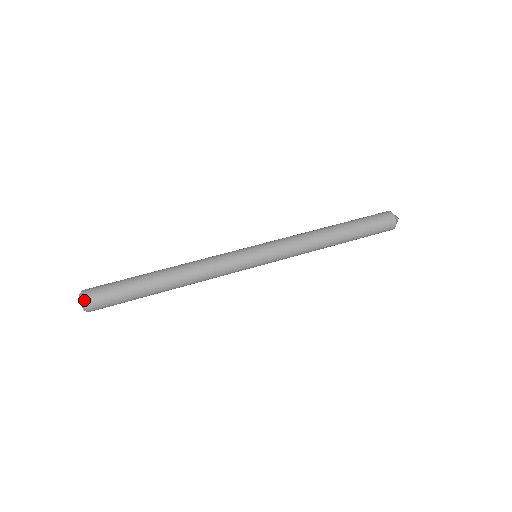
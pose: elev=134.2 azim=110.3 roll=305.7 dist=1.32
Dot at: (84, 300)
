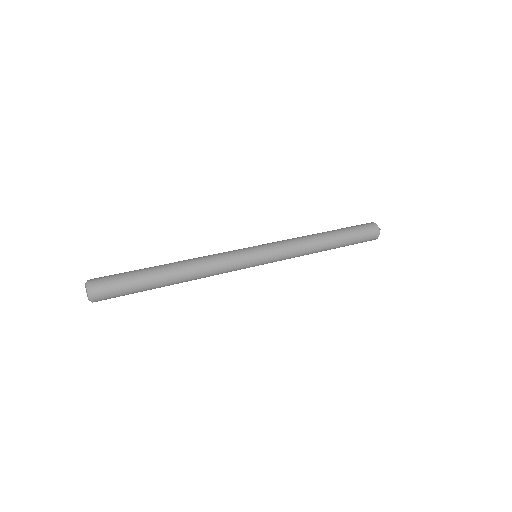
Dot at: (91, 290)
